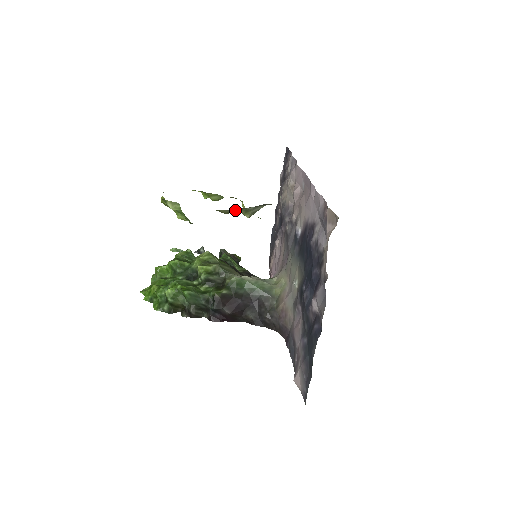
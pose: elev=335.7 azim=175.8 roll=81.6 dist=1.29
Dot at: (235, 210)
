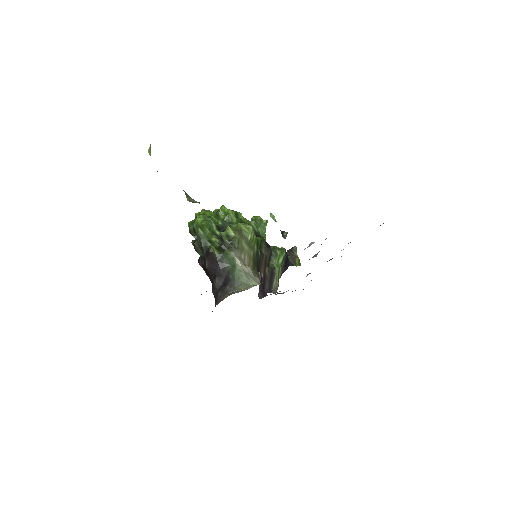
Dot at: occluded
